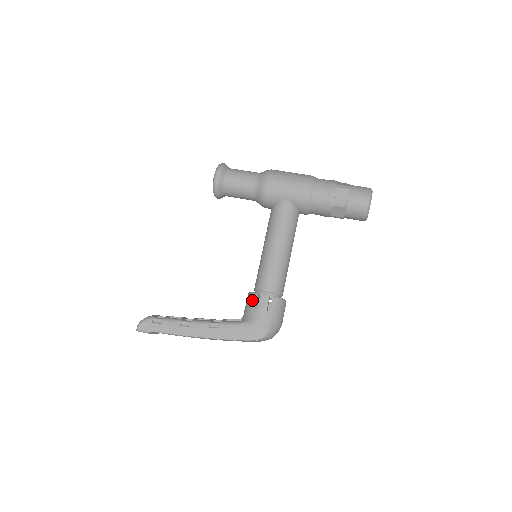
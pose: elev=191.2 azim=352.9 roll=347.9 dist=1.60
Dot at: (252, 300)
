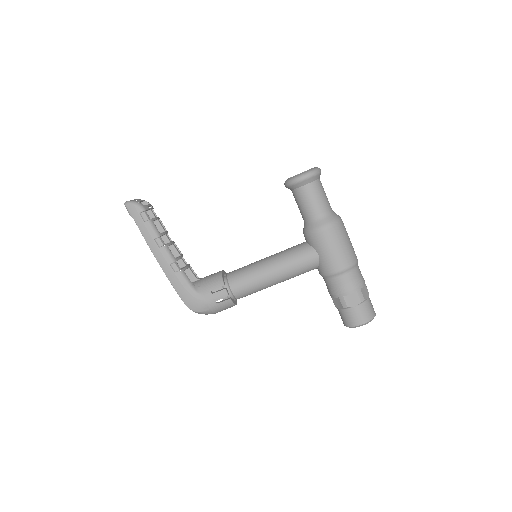
Dot at: (216, 283)
